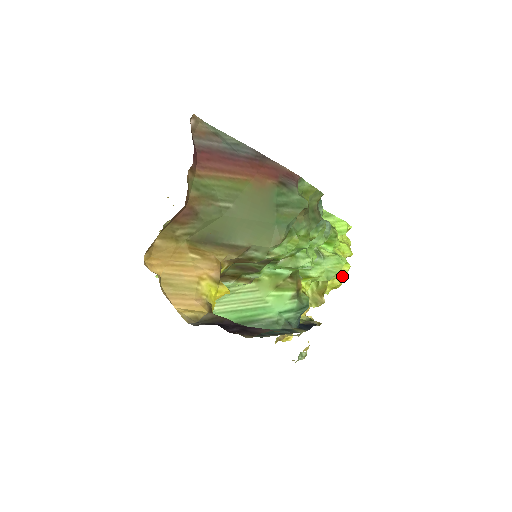
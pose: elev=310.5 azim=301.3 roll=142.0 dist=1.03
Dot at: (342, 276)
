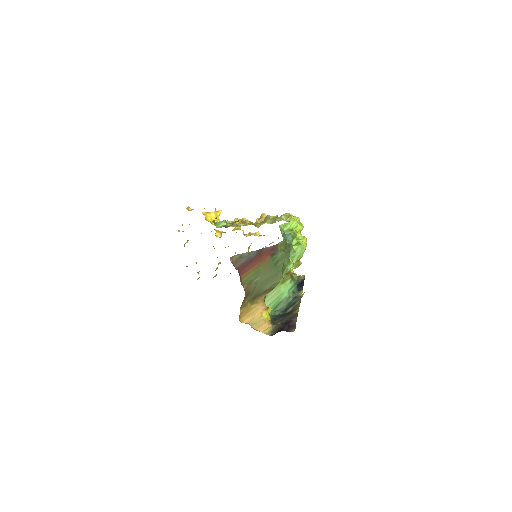
Dot at: occluded
